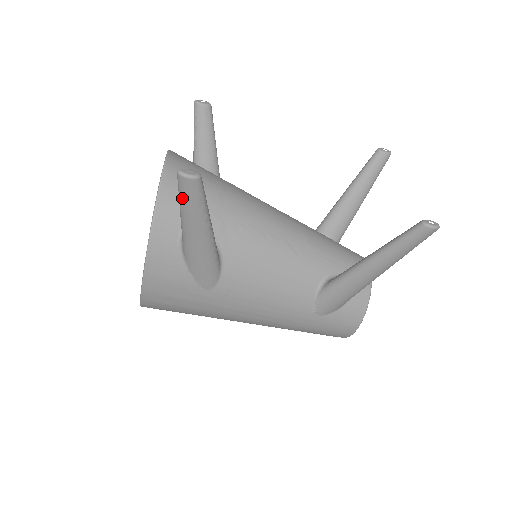
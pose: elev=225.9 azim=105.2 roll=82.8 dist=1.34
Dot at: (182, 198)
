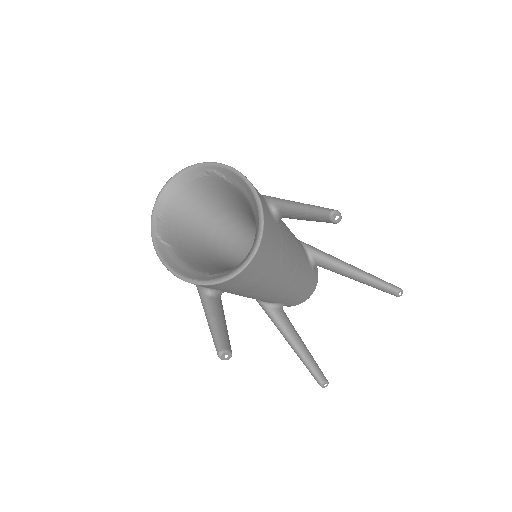
Dot at: (213, 338)
